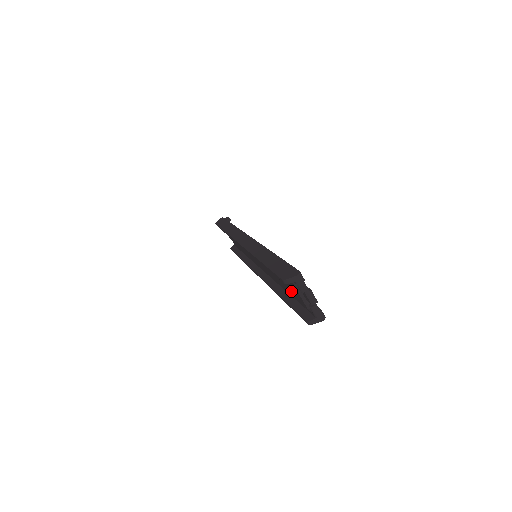
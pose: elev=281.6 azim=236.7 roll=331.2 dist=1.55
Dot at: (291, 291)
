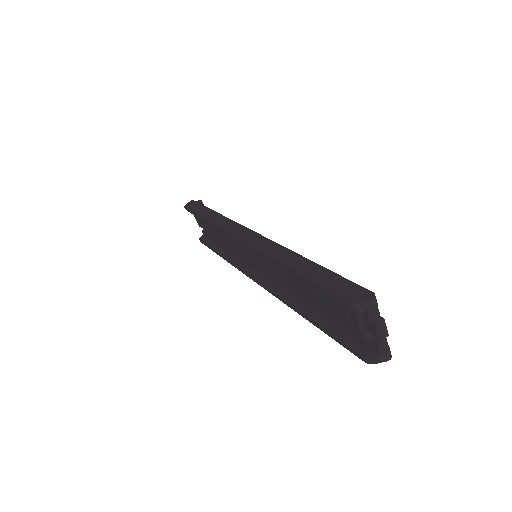
Dot at: (332, 313)
